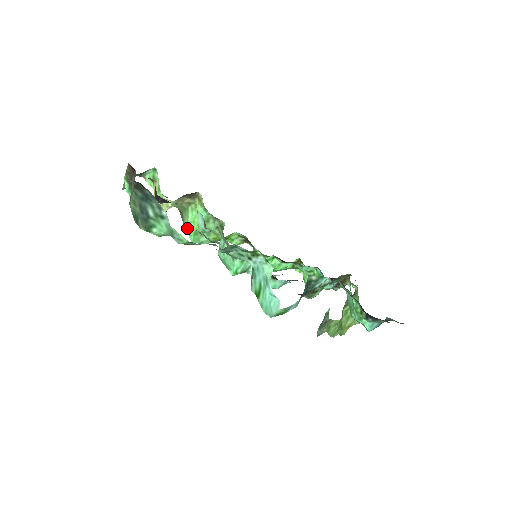
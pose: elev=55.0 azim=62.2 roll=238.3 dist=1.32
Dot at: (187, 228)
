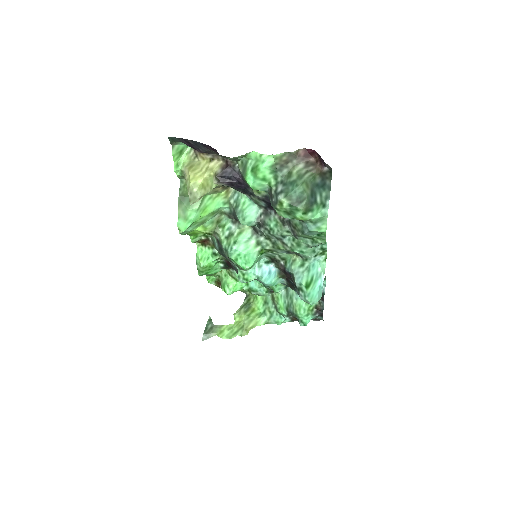
Dot at: (192, 214)
